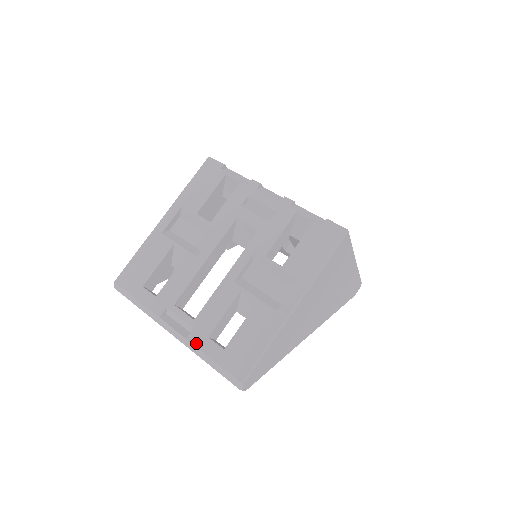
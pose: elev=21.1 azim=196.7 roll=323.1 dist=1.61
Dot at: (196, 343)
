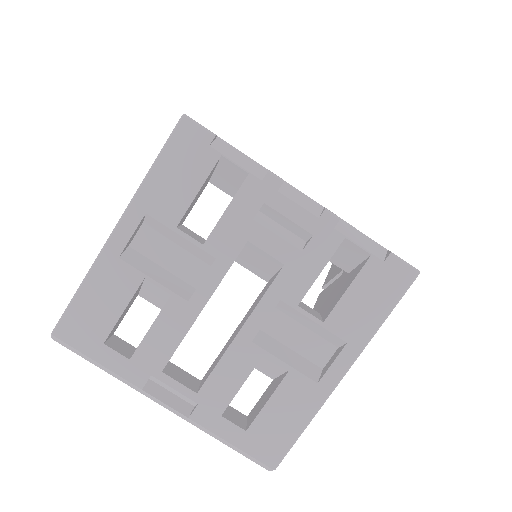
Dot at: (204, 424)
